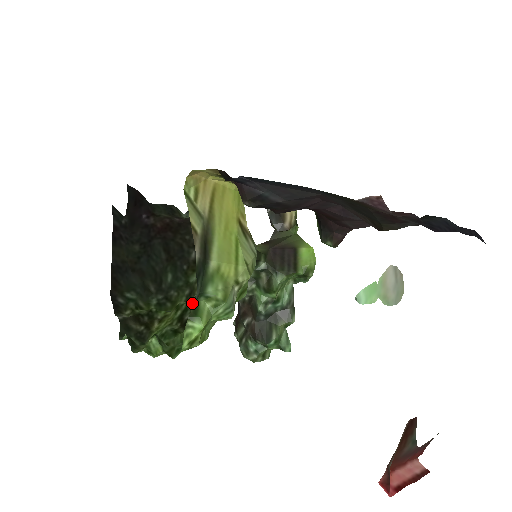
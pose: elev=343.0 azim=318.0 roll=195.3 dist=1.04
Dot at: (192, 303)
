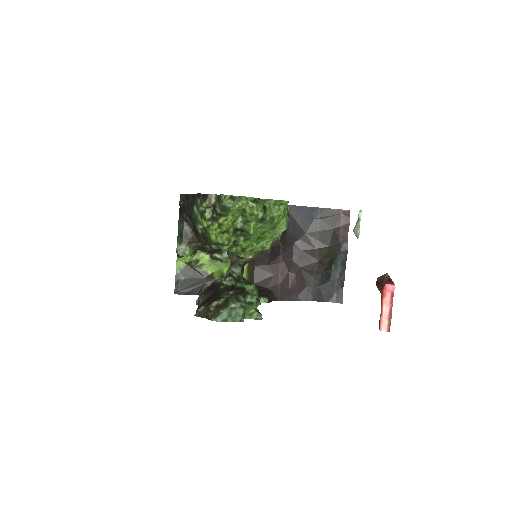
Dot at: (236, 235)
